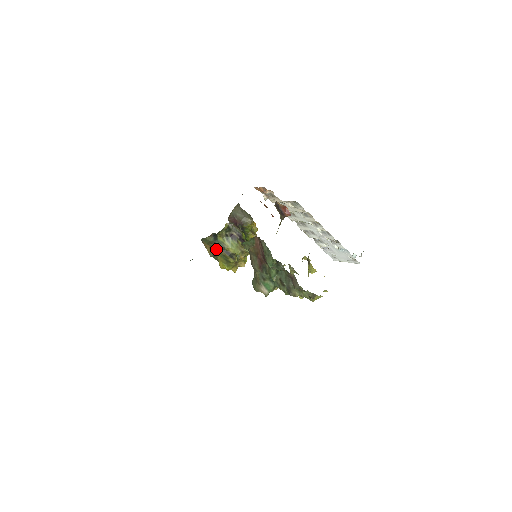
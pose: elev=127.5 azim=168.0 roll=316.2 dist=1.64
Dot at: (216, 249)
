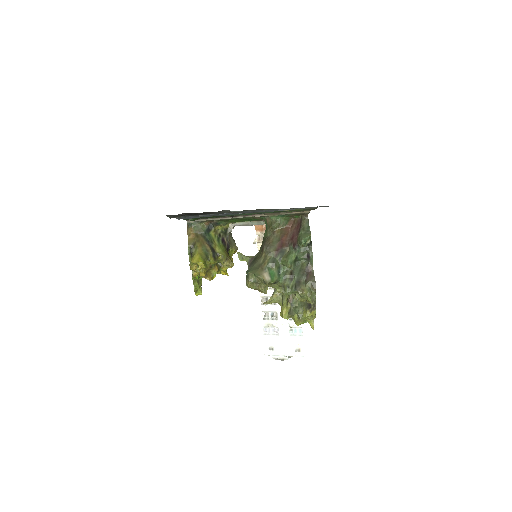
Dot at: (202, 240)
